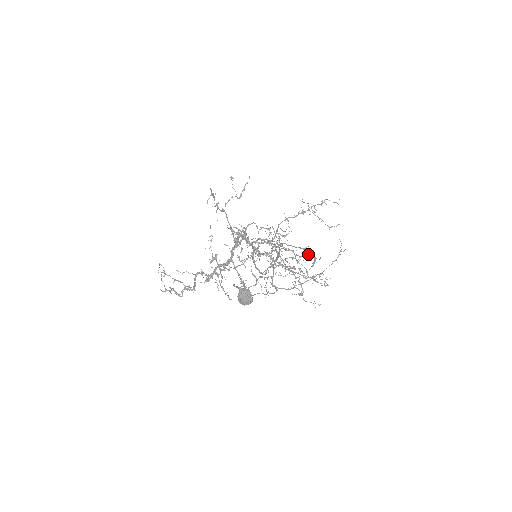
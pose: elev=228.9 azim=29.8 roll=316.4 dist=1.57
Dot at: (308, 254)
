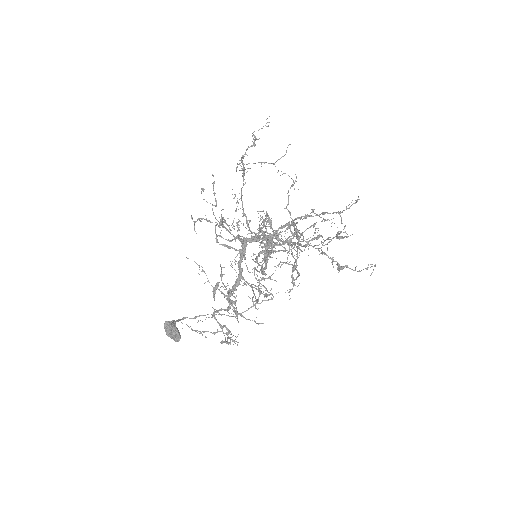
Dot at: (357, 199)
